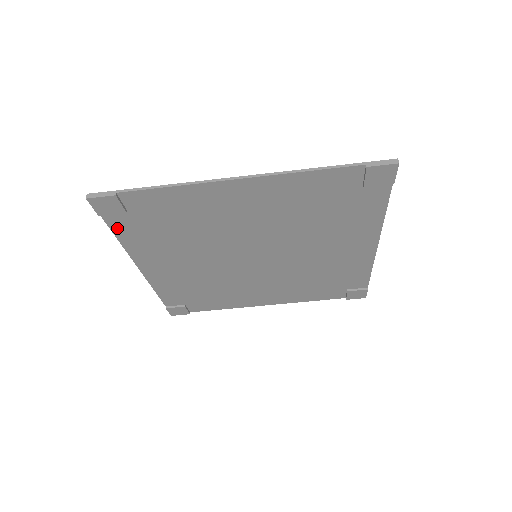
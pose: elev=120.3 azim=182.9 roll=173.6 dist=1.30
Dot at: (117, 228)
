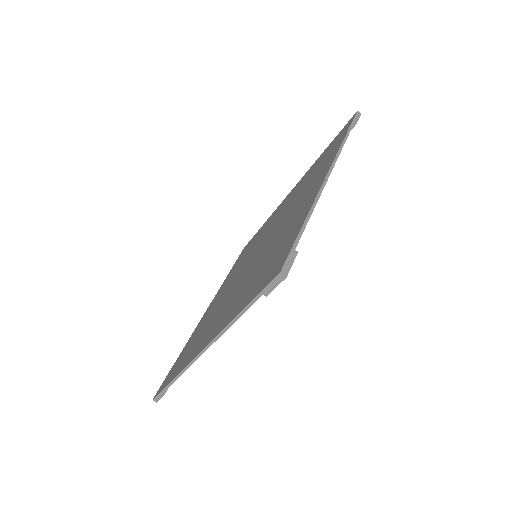
Dot at: occluded
